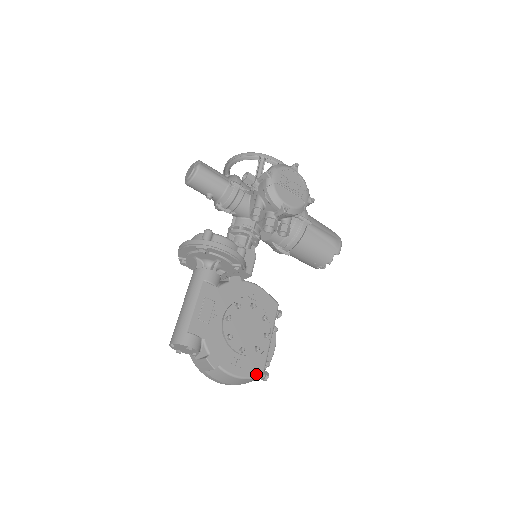
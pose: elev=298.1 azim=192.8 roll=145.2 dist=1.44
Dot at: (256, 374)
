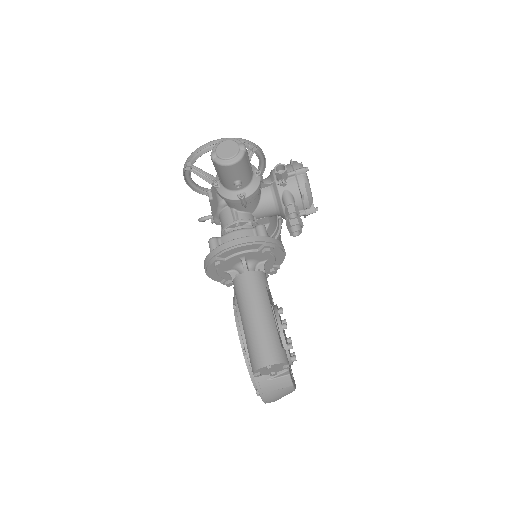
Dot at: occluded
